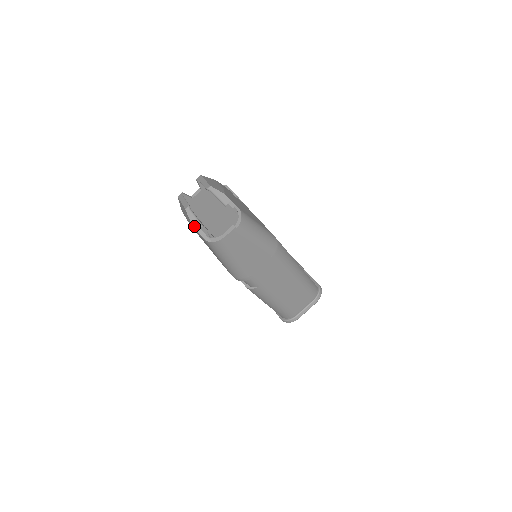
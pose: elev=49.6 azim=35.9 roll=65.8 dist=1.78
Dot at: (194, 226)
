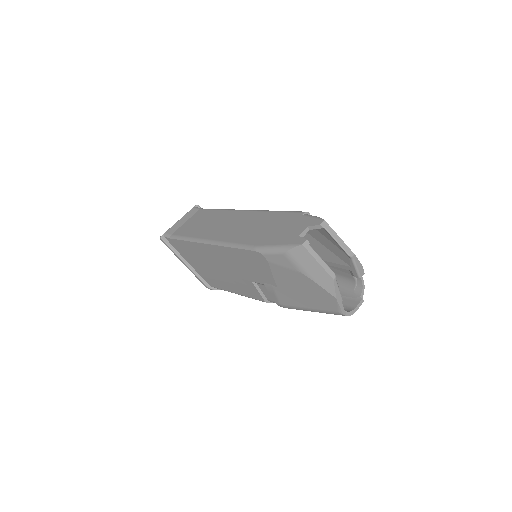
Dot at: (338, 300)
